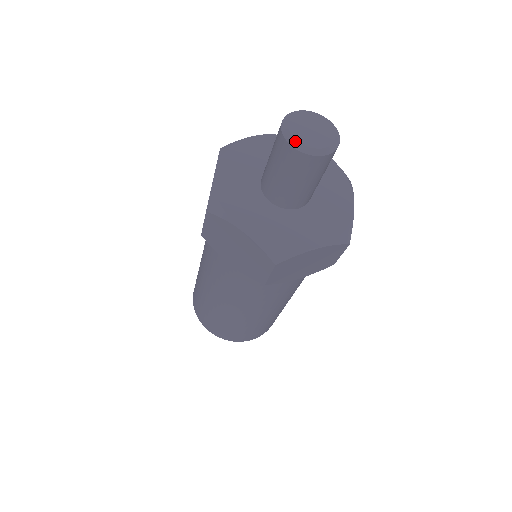
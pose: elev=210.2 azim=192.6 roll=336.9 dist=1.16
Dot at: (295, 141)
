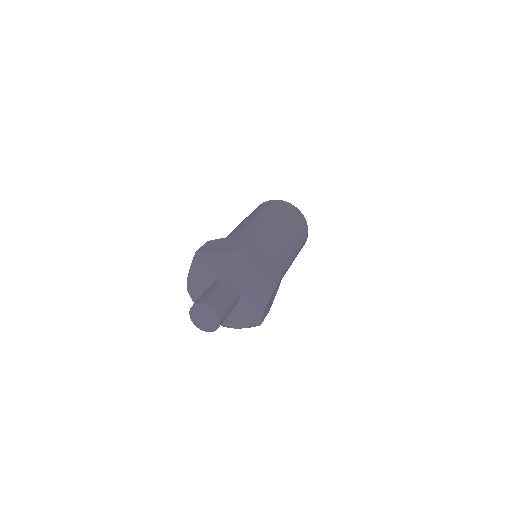
Dot at: (206, 331)
